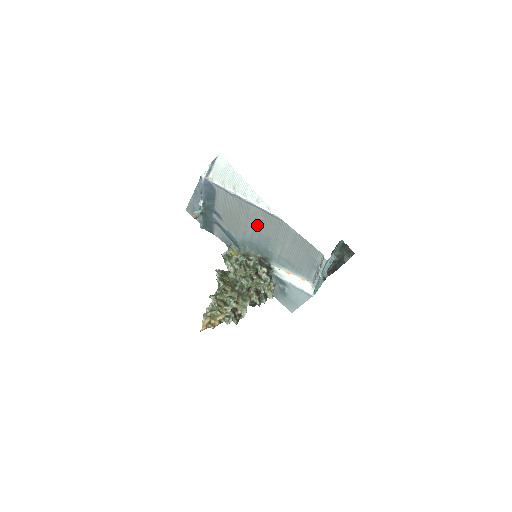
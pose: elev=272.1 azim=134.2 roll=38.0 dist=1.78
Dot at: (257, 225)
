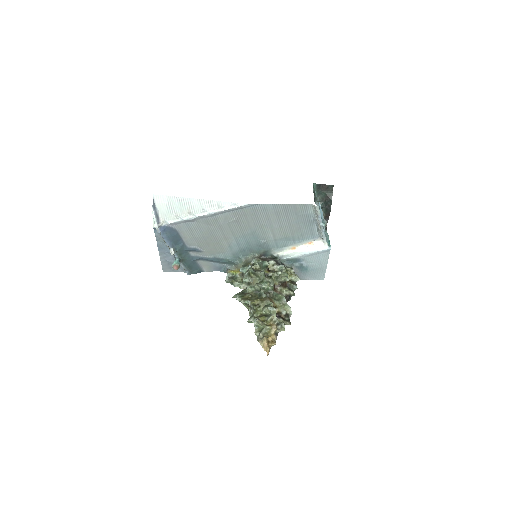
Dot at: (235, 229)
